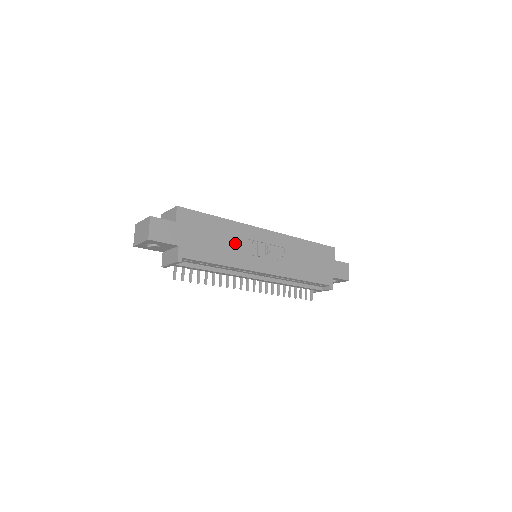
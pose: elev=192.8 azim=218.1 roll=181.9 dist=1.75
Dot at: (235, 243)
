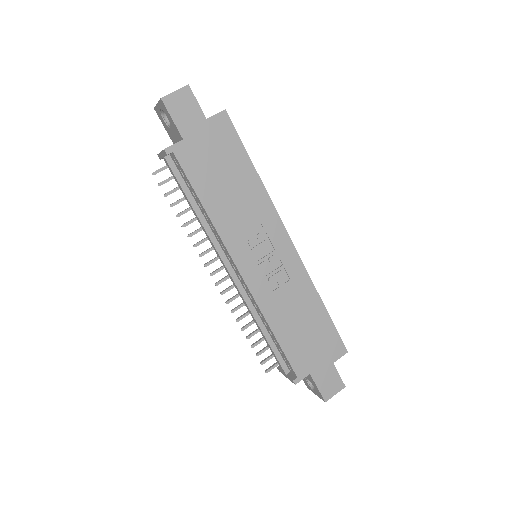
Dot at: (243, 209)
